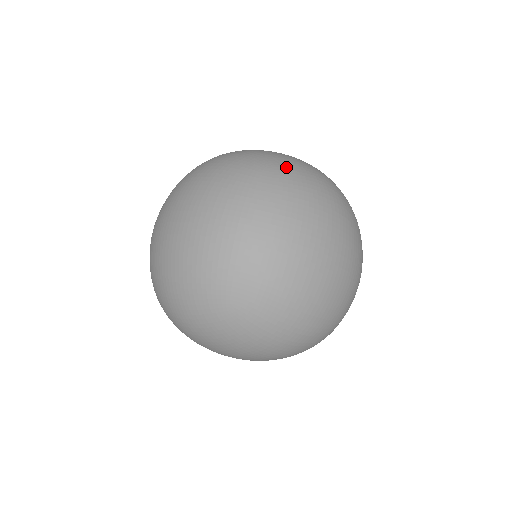
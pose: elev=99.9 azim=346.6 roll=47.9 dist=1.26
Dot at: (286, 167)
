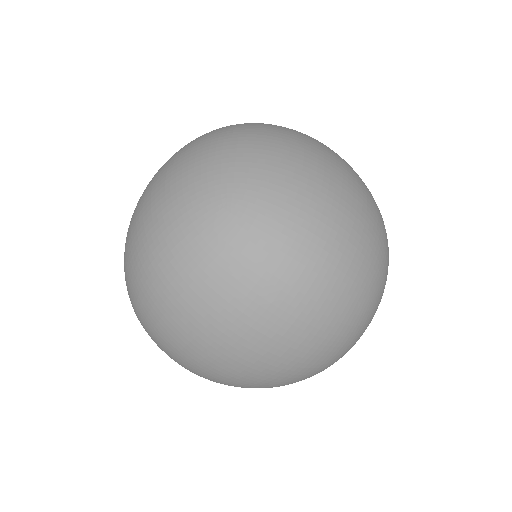
Dot at: (252, 216)
